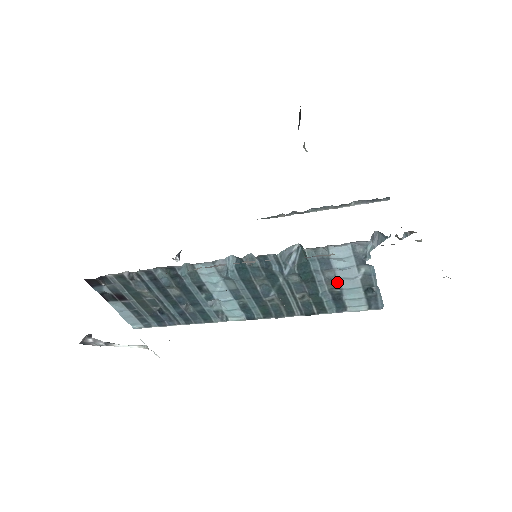
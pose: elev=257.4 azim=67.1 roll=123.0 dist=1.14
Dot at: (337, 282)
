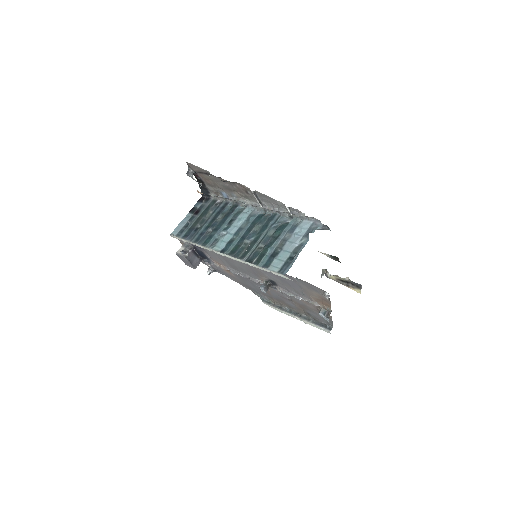
Dot at: (285, 244)
